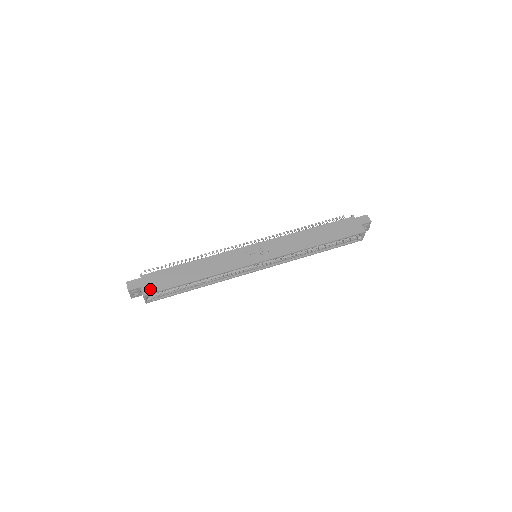
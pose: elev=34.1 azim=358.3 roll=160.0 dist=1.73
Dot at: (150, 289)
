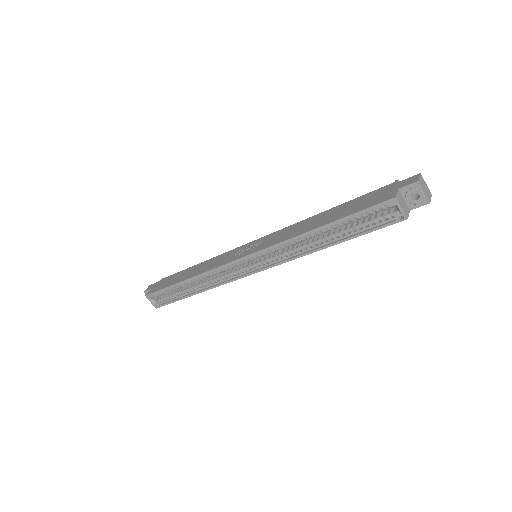
Dot at: (153, 290)
